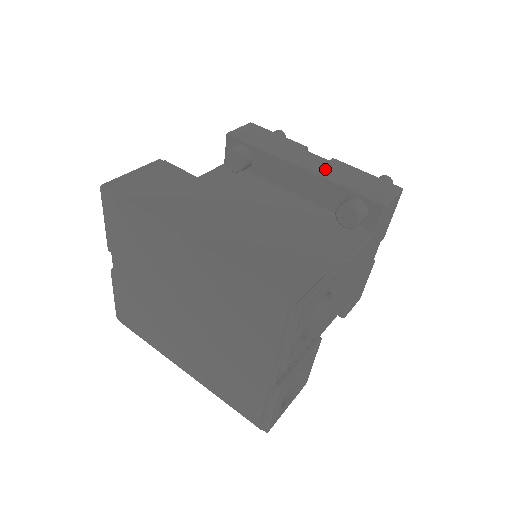
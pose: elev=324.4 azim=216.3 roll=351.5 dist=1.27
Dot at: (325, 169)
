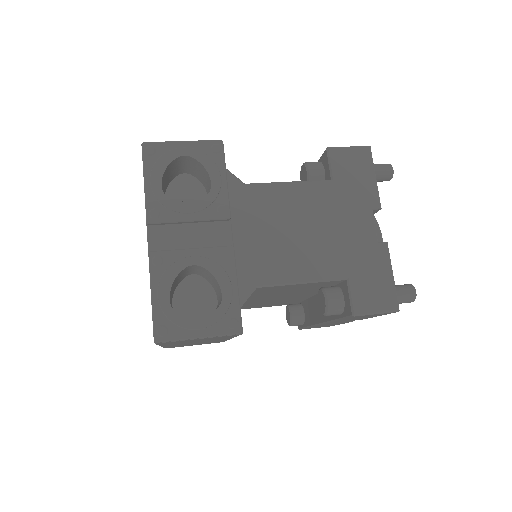
Dot at: occluded
